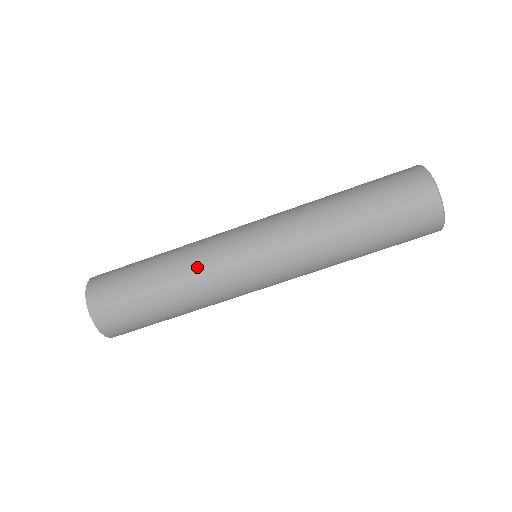
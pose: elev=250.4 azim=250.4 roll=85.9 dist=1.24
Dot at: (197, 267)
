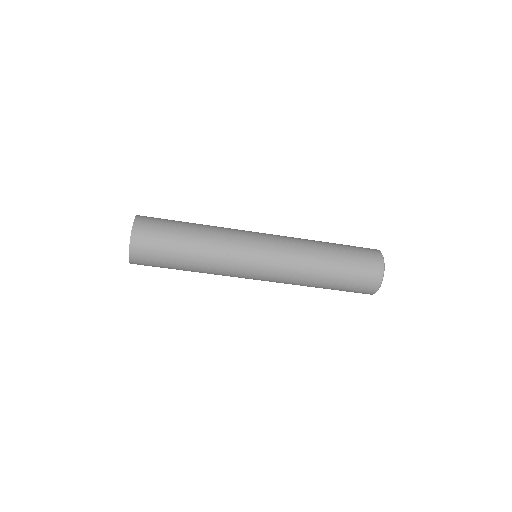
Dot at: (221, 240)
